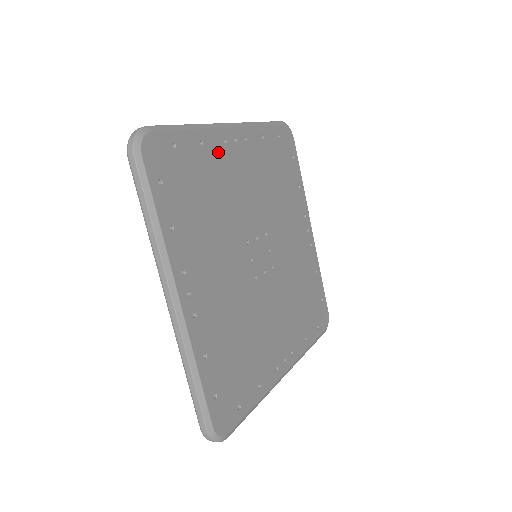
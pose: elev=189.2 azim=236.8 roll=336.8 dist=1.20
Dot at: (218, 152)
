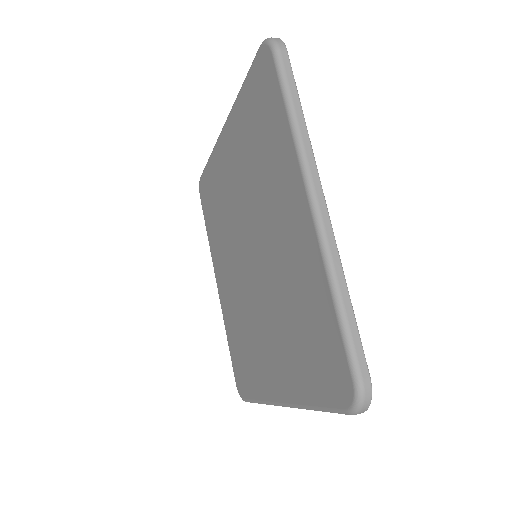
Dot at: occluded
